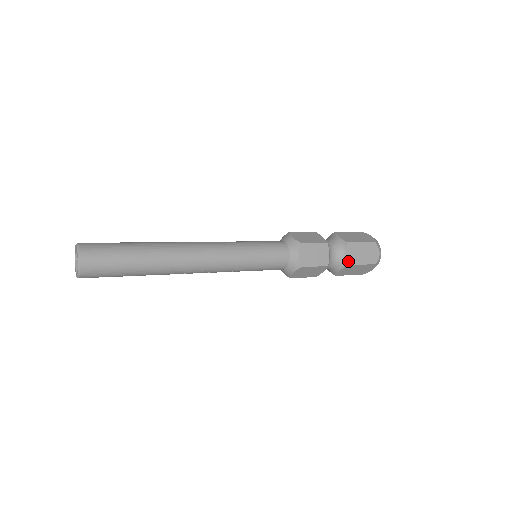
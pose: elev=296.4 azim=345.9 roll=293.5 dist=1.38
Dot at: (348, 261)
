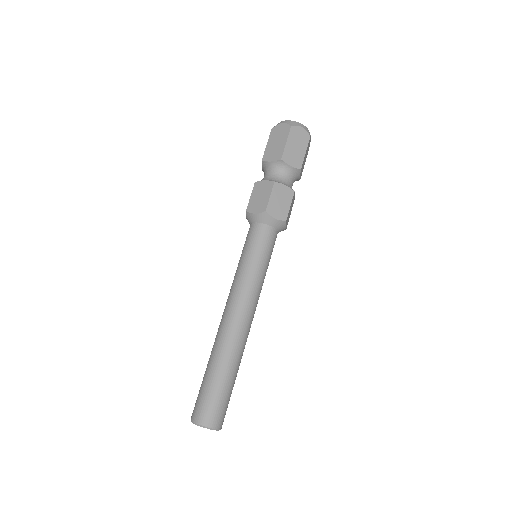
Dot at: (297, 167)
